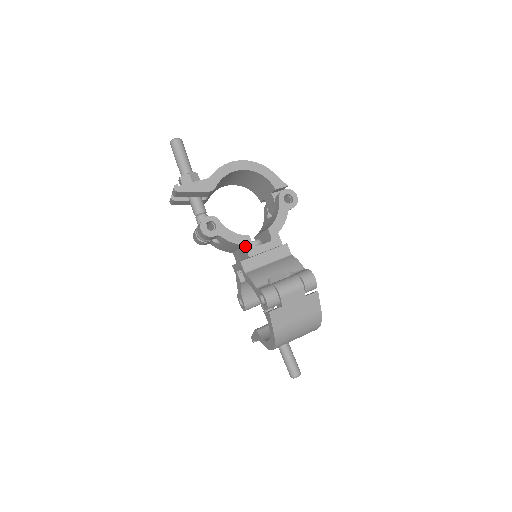
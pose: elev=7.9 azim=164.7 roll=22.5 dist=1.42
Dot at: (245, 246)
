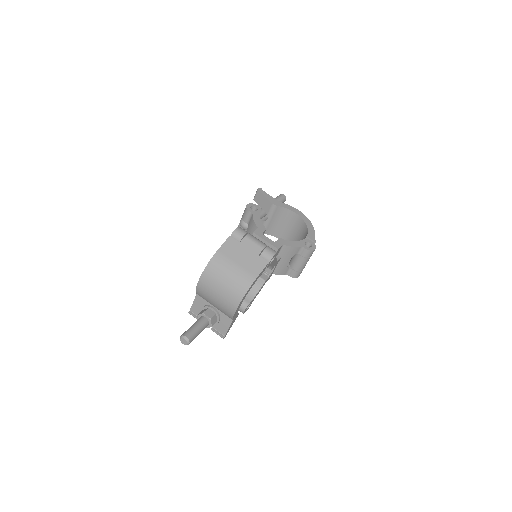
Dot at: (258, 228)
